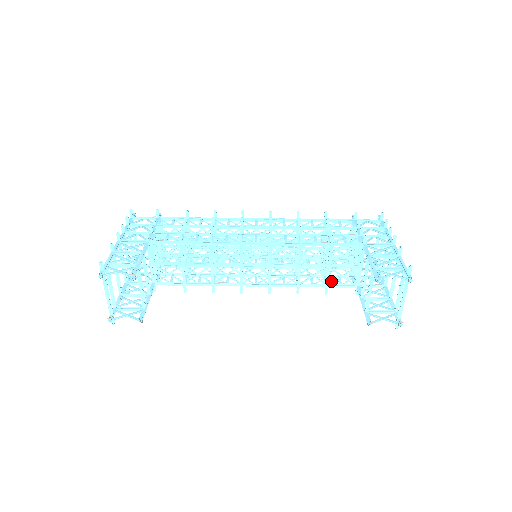
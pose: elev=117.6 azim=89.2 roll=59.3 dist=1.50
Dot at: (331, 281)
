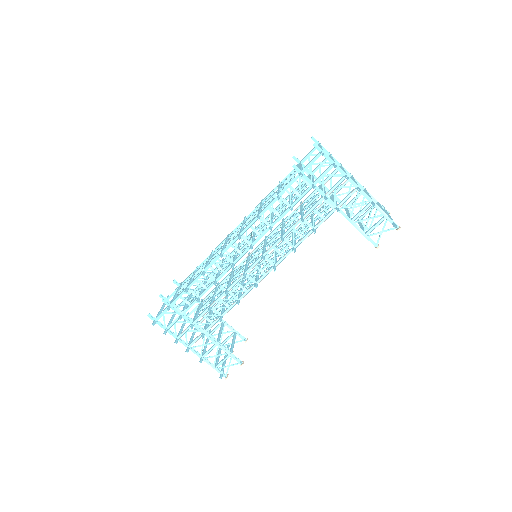
Dot at: occluded
